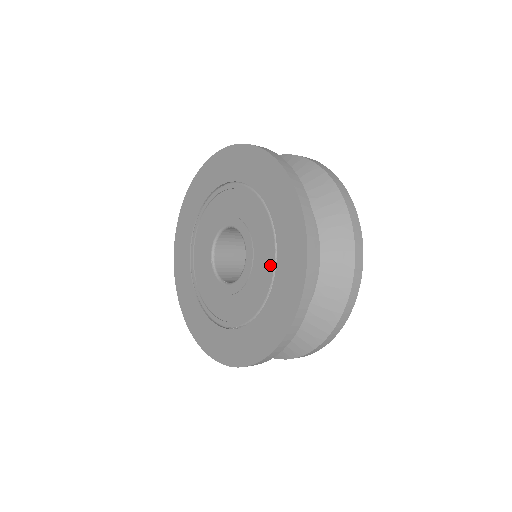
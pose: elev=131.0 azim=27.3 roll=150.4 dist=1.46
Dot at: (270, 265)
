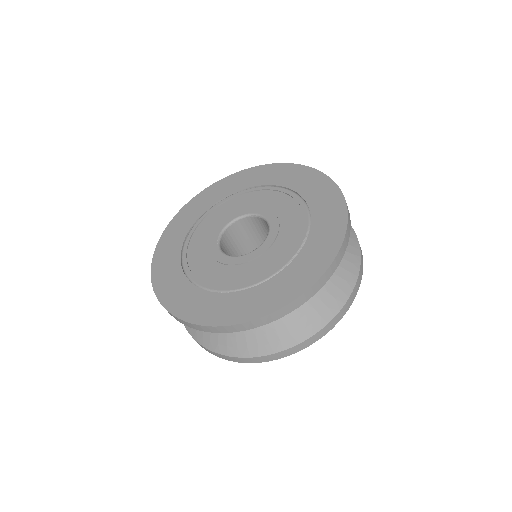
Dot at: (295, 246)
